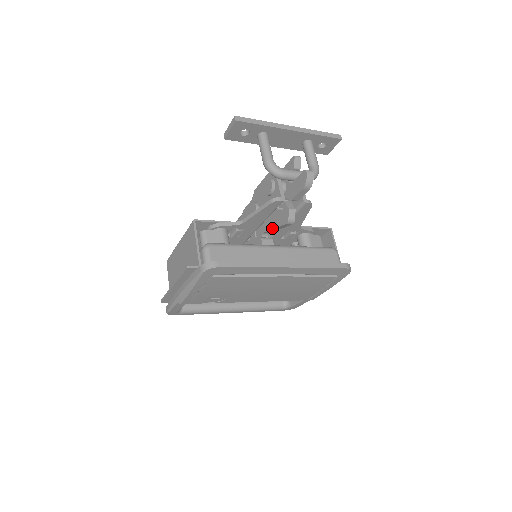
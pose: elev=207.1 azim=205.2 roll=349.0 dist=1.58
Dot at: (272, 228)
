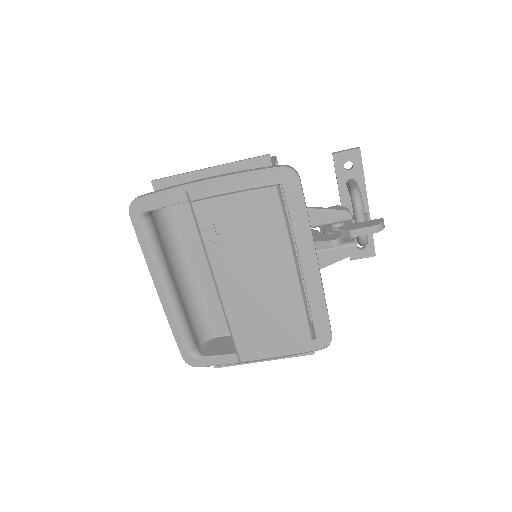
Dot at: occluded
